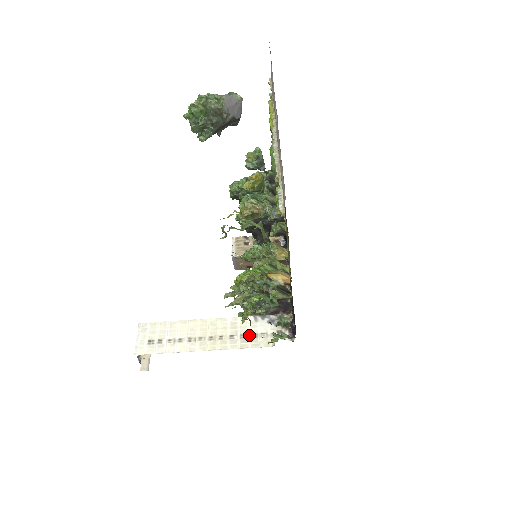
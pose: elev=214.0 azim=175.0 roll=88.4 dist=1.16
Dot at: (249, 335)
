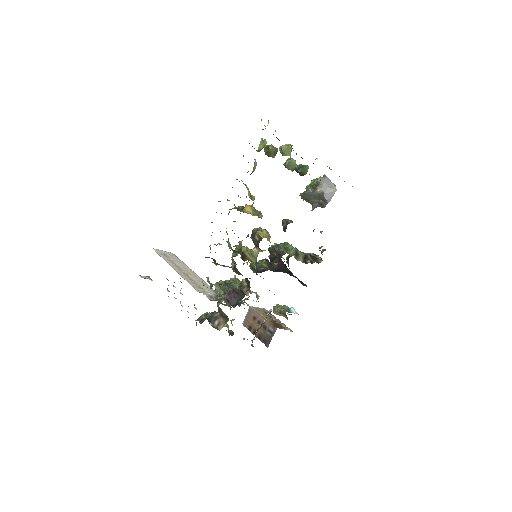
Dot at: (199, 285)
